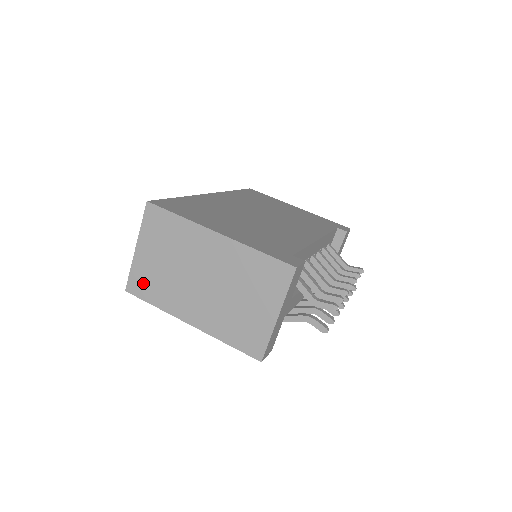
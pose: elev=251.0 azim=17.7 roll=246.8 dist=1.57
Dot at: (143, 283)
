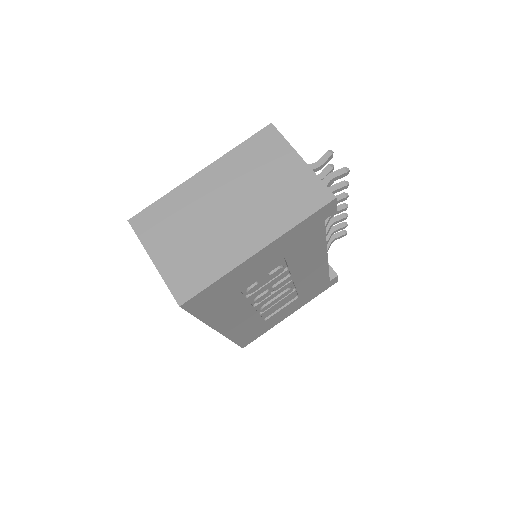
Dot at: (187, 277)
